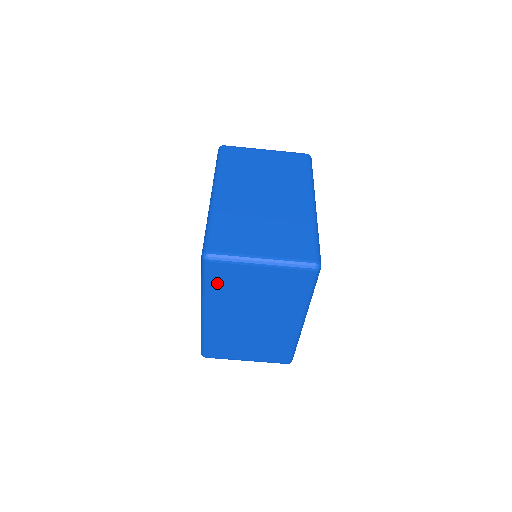
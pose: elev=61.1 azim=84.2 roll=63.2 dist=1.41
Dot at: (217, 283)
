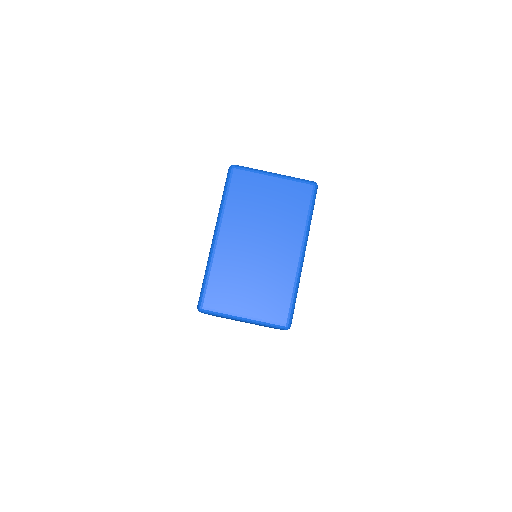
Dot at: (236, 193)
